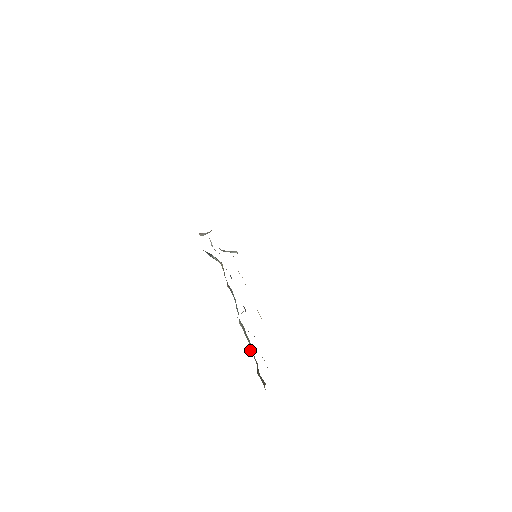
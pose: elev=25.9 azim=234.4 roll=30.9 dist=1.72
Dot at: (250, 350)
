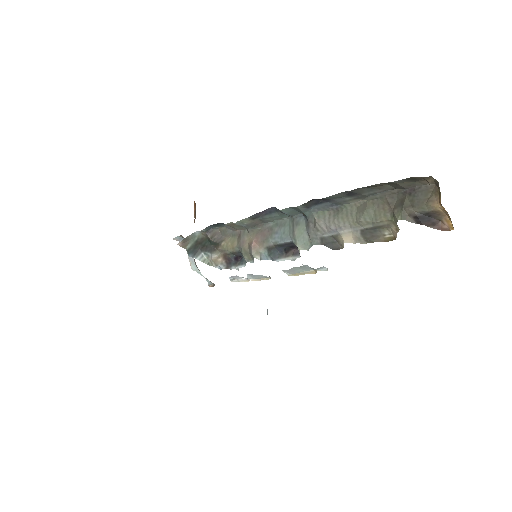
Dot at: (366, 208)
